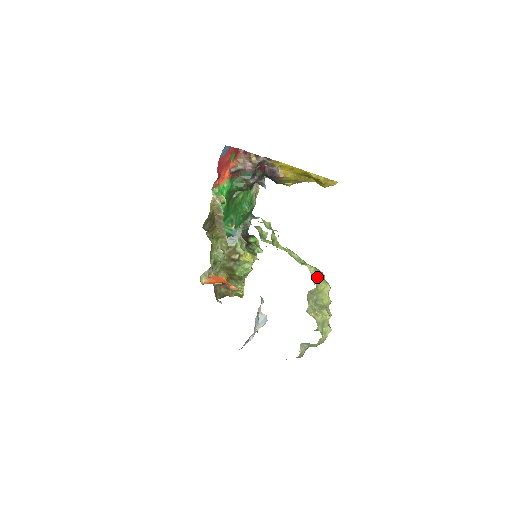
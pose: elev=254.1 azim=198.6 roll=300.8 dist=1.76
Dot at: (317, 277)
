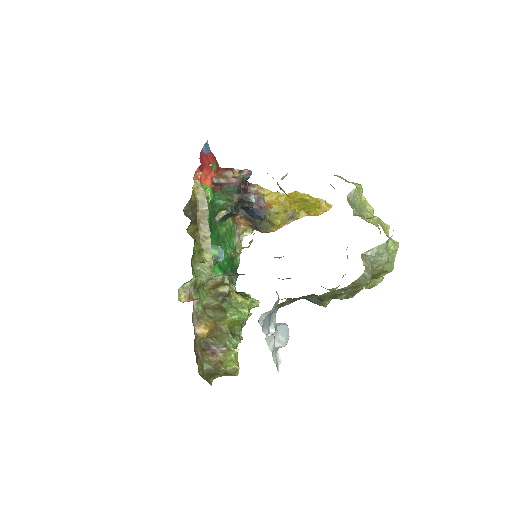
Dot at: (352, 183)
